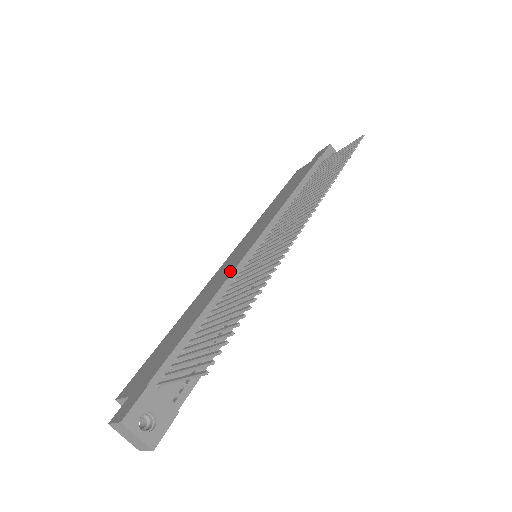
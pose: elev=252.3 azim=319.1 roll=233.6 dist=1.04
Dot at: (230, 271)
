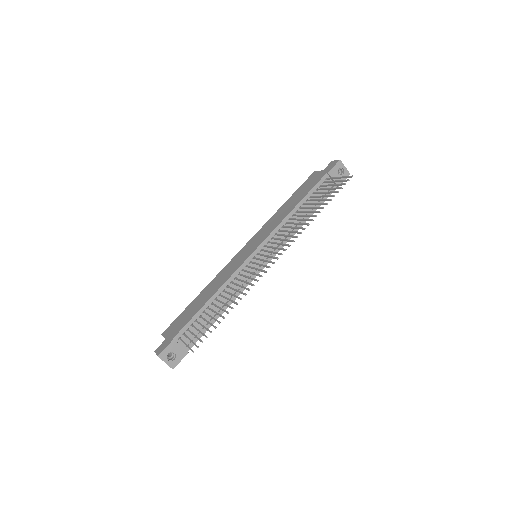
Dot at: (233, 271)
